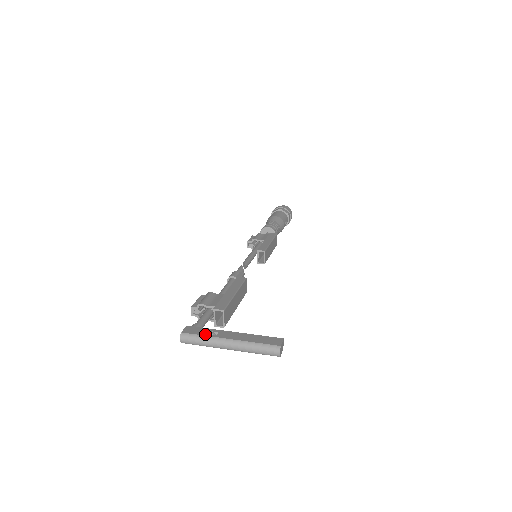
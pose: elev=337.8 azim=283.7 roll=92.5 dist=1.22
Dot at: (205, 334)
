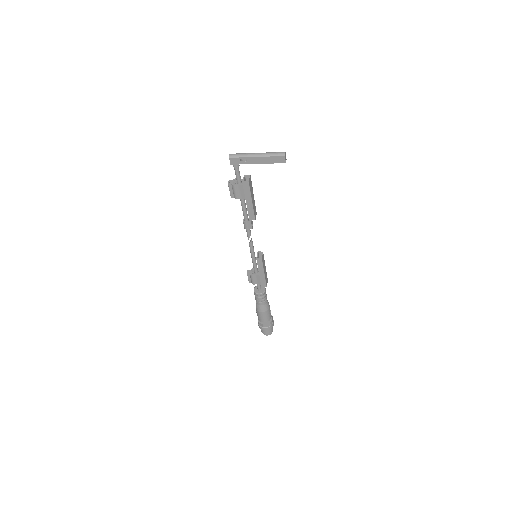
Dot at: (244, 155)
